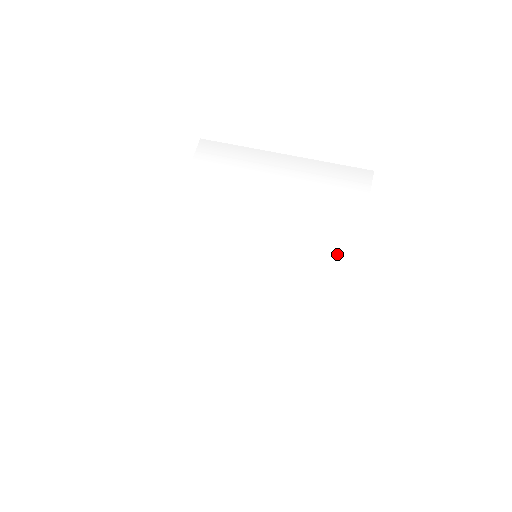
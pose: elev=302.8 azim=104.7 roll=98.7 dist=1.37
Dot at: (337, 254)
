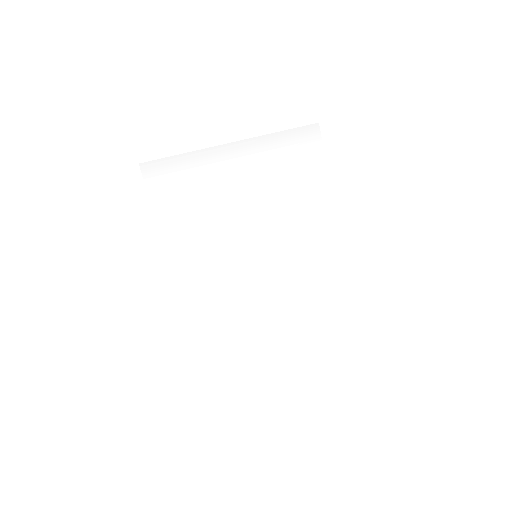
Dot at: (318, 222)
